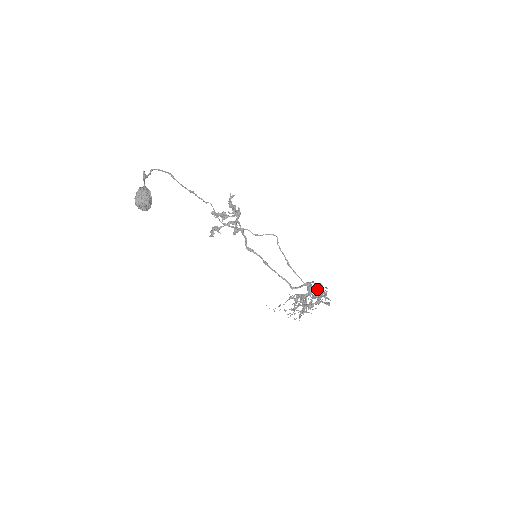
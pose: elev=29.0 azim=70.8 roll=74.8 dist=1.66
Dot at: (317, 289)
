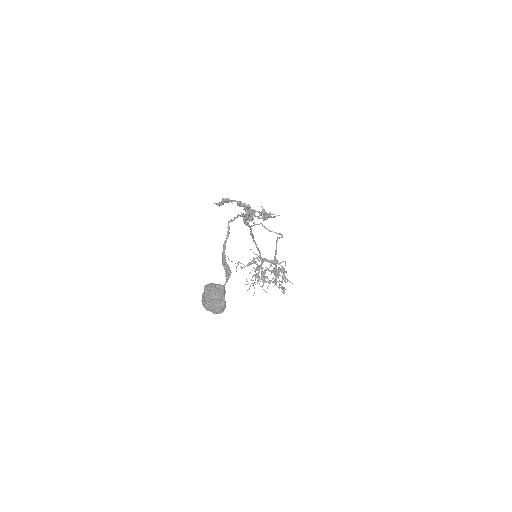
Dot at: (279, 263)
